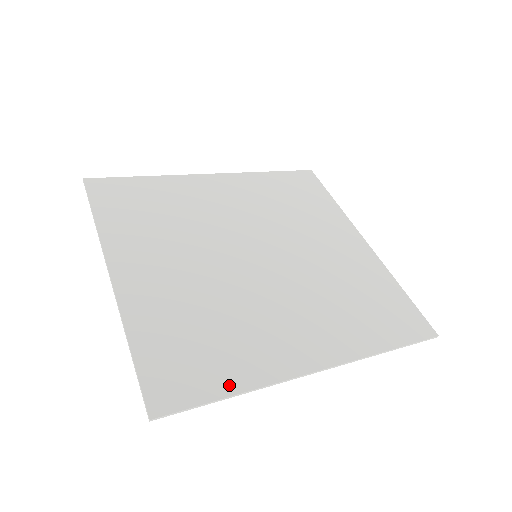
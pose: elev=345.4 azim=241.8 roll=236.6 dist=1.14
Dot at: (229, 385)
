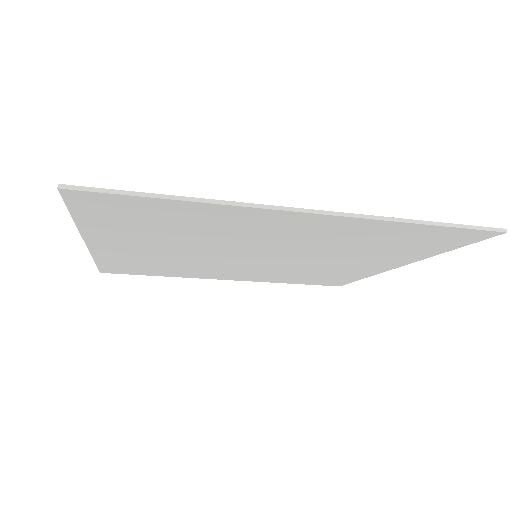
Dot at: (177, 201)
